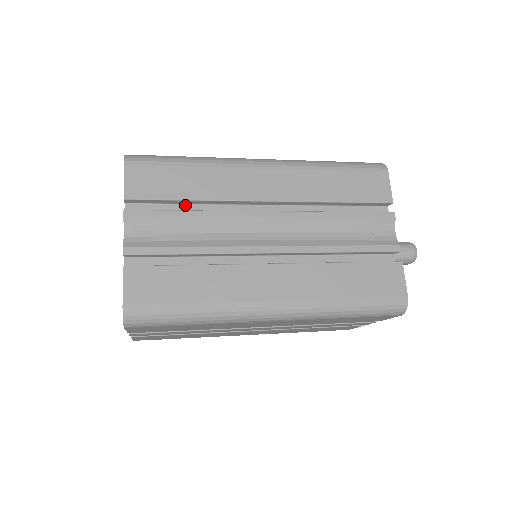
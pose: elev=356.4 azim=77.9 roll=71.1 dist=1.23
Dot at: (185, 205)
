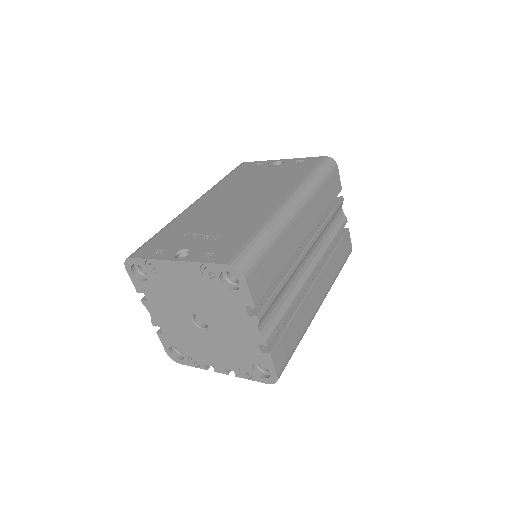
Dot at: occluded
